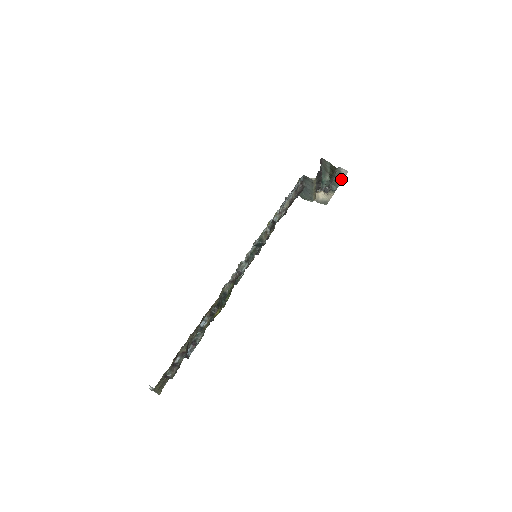
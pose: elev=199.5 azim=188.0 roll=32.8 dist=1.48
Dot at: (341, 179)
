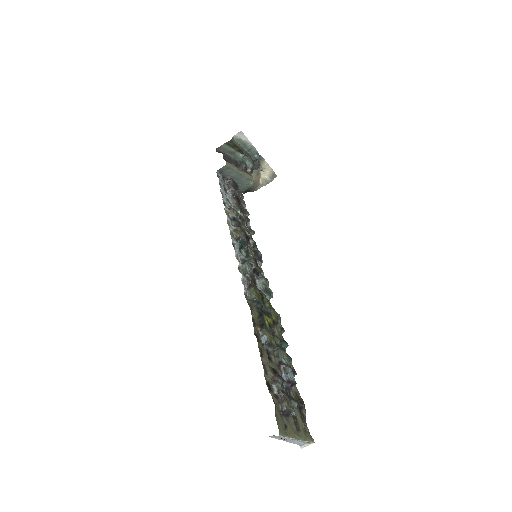
Dot at: (249, 144)
